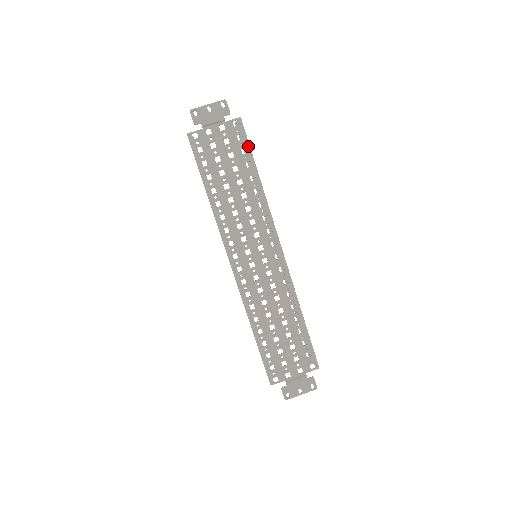
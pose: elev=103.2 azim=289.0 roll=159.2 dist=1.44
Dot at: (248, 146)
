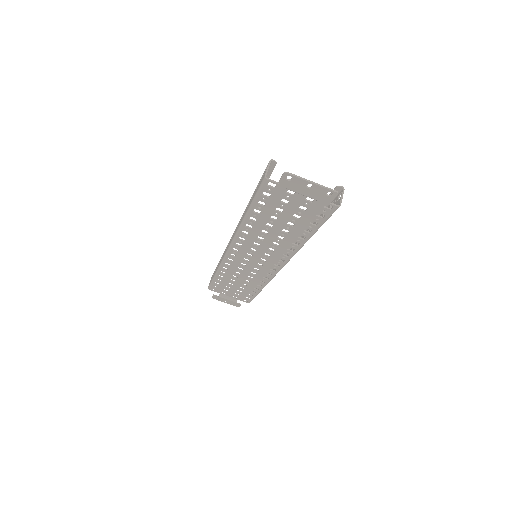
Dot at: (322, 223)
